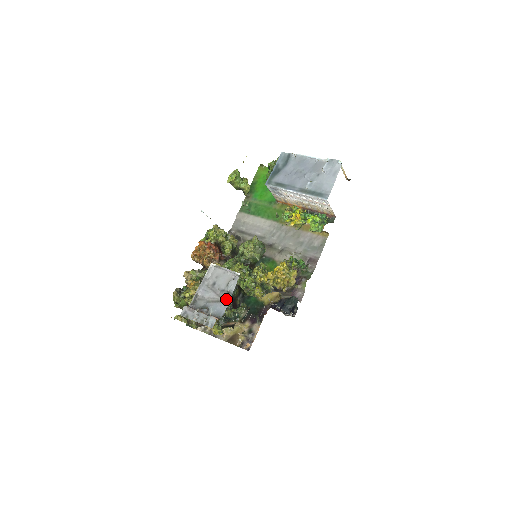
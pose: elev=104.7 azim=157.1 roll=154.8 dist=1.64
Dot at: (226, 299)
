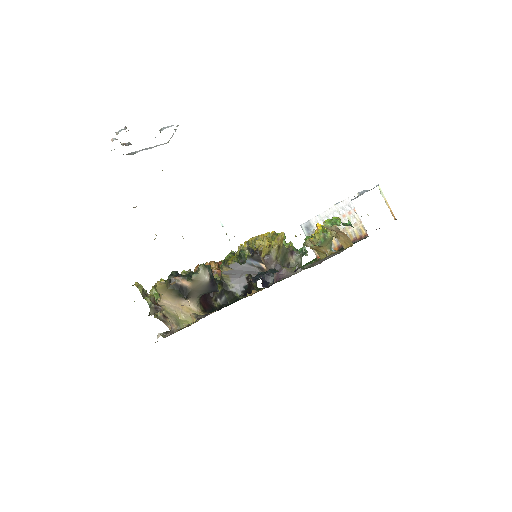
Dot at: occluded
